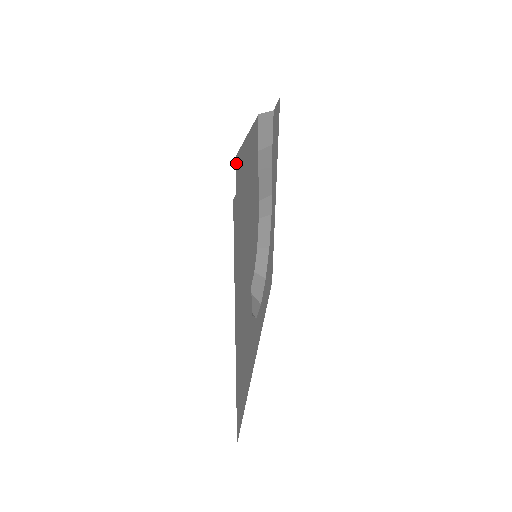
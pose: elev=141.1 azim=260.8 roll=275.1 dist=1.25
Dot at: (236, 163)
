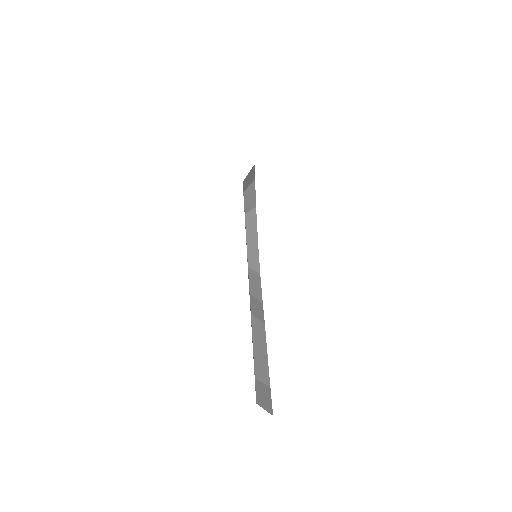
Dot at: occluded
